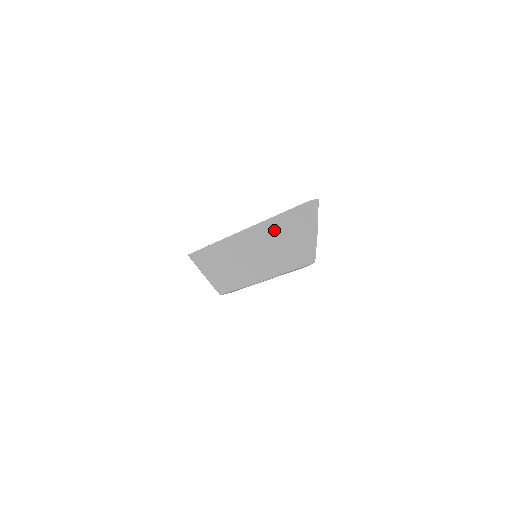
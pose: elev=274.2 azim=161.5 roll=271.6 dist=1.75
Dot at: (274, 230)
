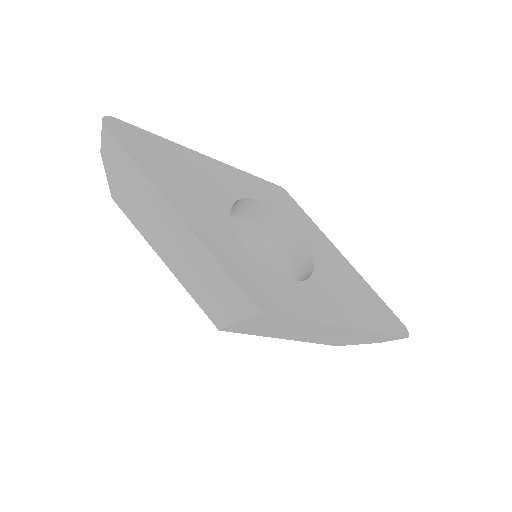
Dot at: (362, 335)
